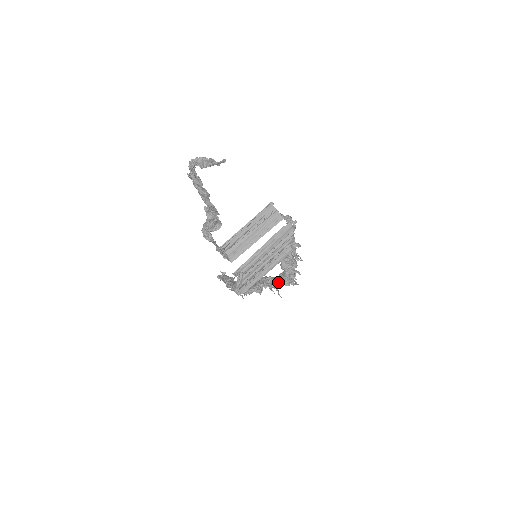
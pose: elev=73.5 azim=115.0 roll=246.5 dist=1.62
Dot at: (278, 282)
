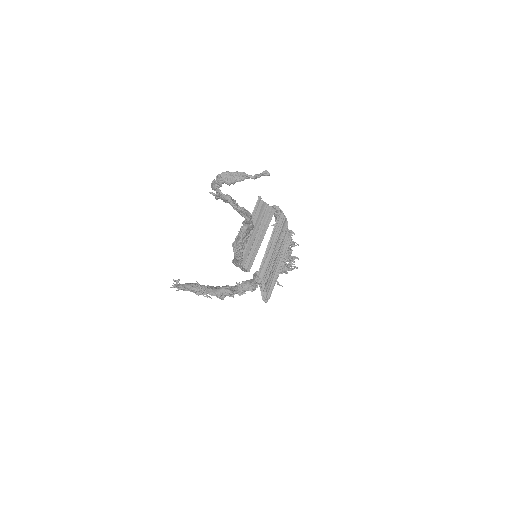
Dot at: (280, 273)
